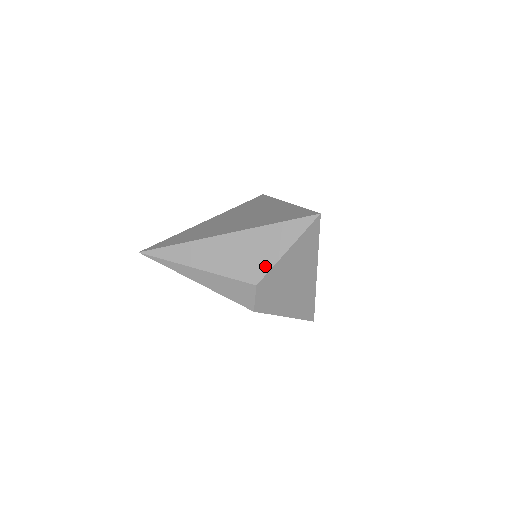
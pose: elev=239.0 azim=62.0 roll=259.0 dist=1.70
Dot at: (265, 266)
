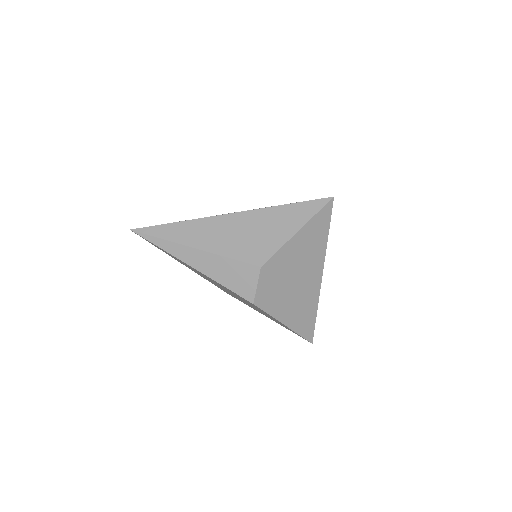
Dot at: (272, 247)
